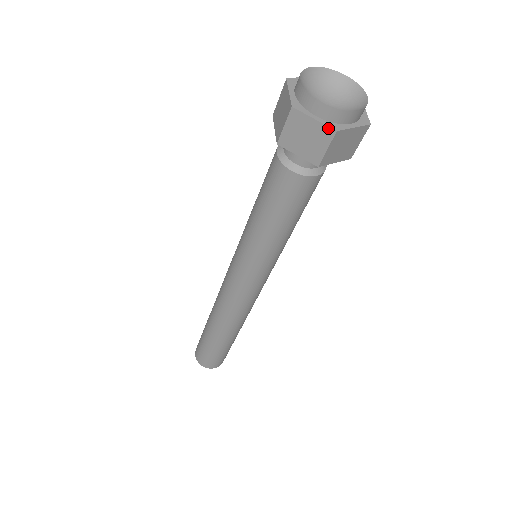
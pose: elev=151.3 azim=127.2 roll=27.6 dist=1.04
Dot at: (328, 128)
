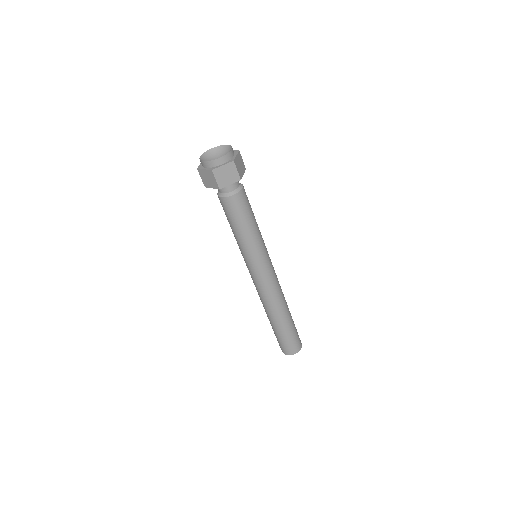
Dot at: (230, 163)
